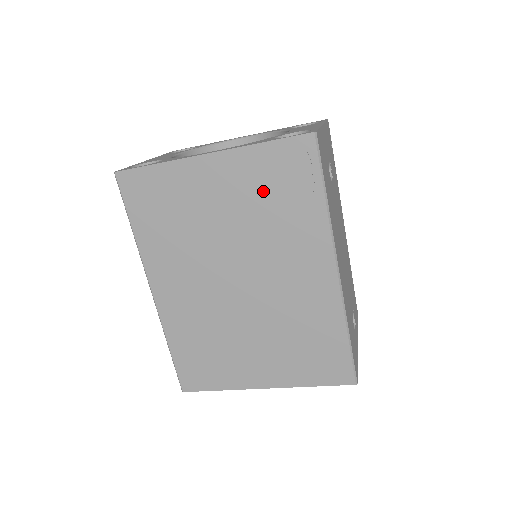
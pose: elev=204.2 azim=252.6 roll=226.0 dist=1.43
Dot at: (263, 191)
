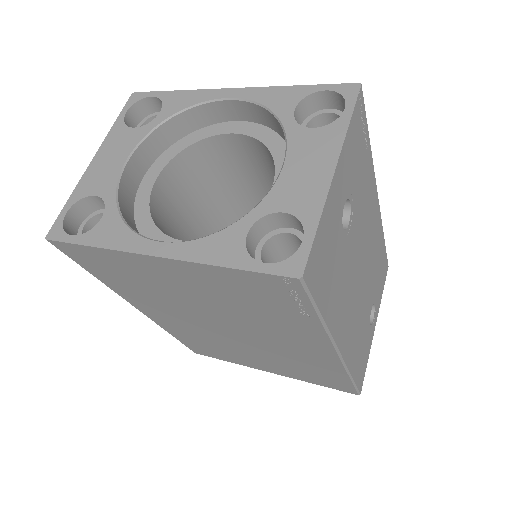
Dot at: (237, 296)
